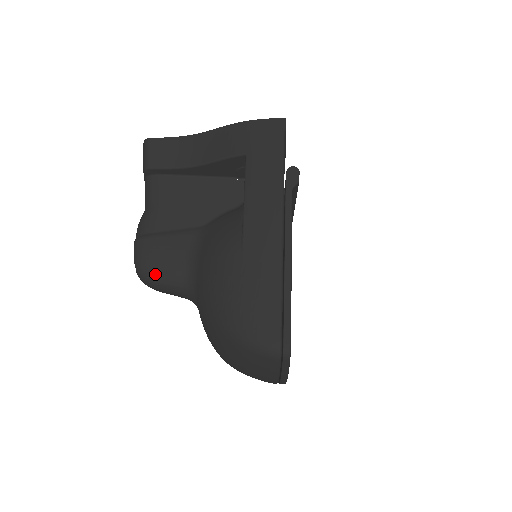
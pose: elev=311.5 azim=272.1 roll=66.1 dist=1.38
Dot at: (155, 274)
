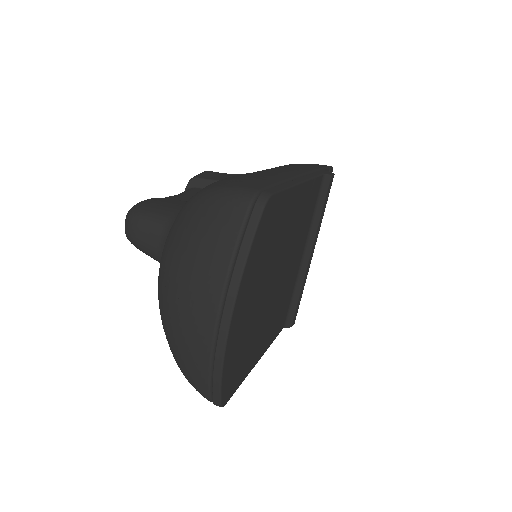
Dot at: (147, 209)
